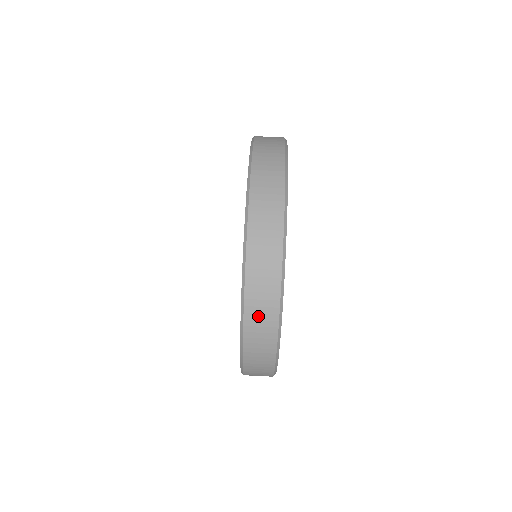
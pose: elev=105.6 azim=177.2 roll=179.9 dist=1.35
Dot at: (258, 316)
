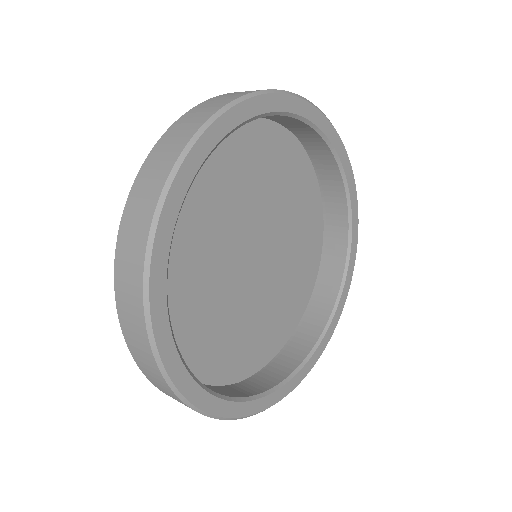
Dot at: (132, 334)
